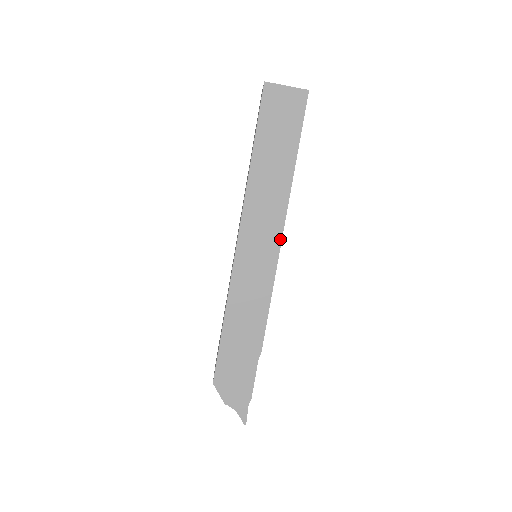
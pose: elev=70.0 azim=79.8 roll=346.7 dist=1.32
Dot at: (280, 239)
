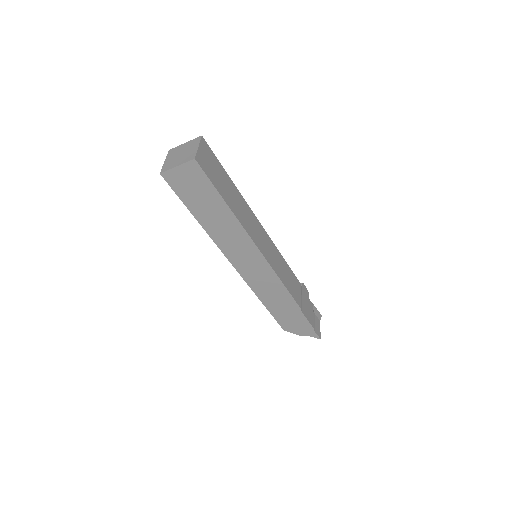
Dot at: (260, 253)
